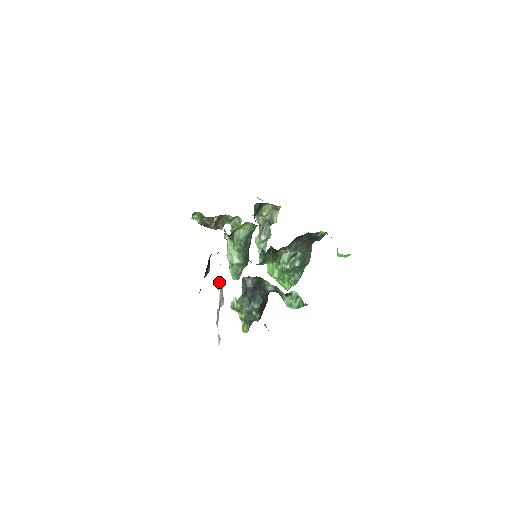
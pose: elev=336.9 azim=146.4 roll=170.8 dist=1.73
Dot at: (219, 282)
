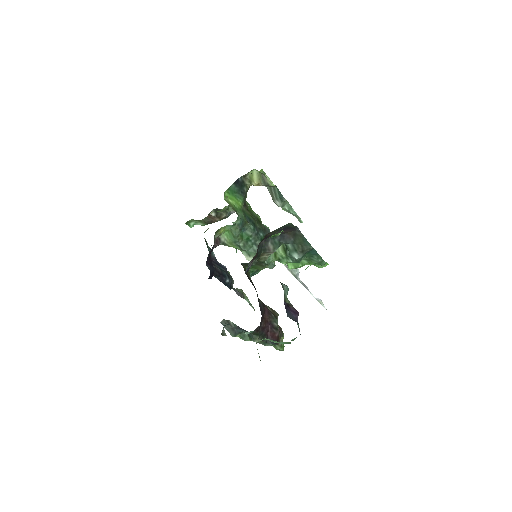
Dot at: occluded
